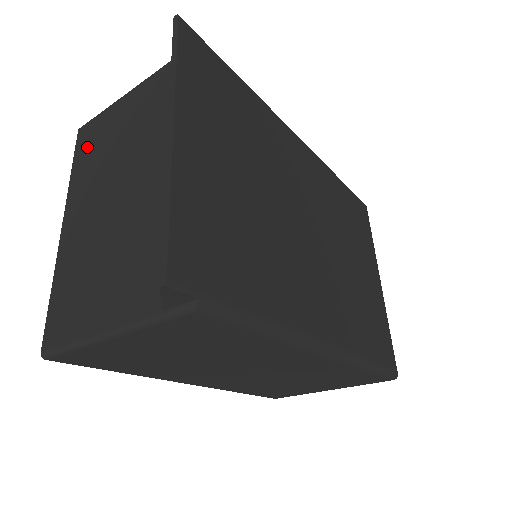
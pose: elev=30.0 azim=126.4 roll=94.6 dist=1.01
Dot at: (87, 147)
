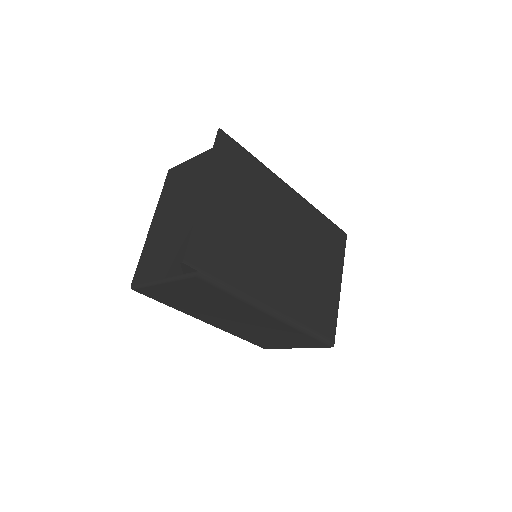
Dot at: (171, 182)
